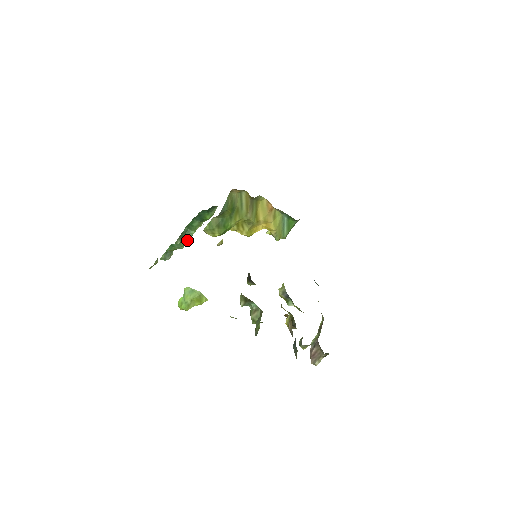
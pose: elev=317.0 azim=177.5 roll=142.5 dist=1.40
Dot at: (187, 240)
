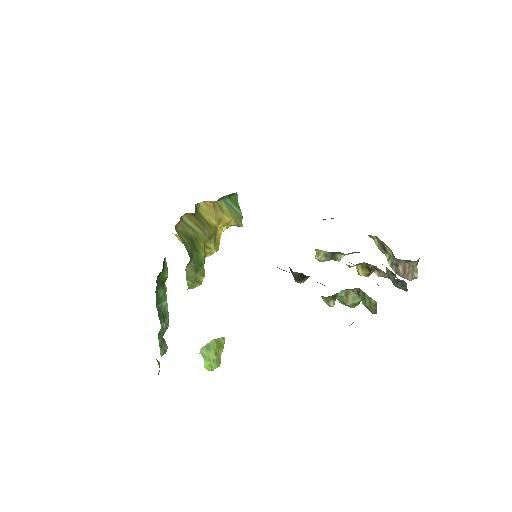
Dot at: (166, 315)
